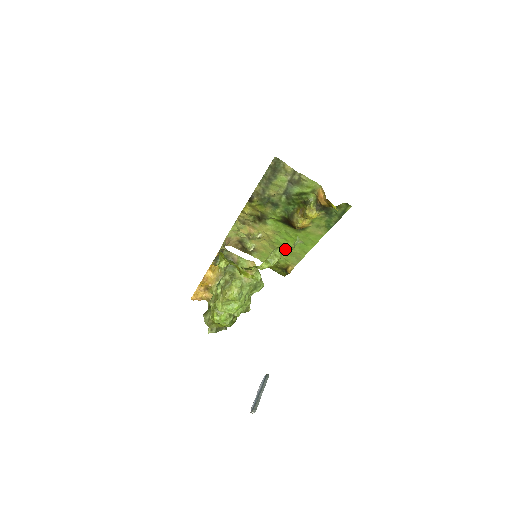
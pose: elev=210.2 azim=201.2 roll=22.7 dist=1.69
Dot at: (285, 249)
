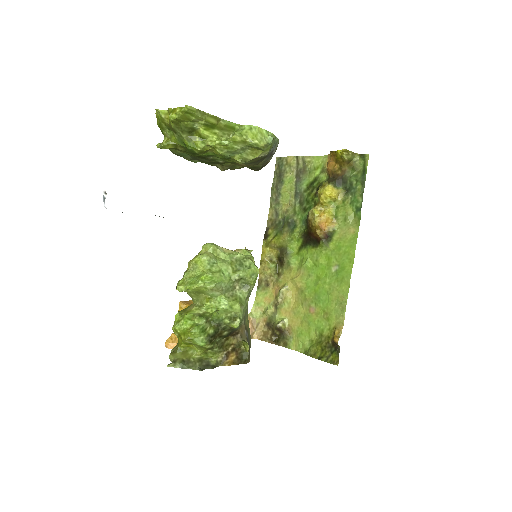
Dot at: (246, 129)
